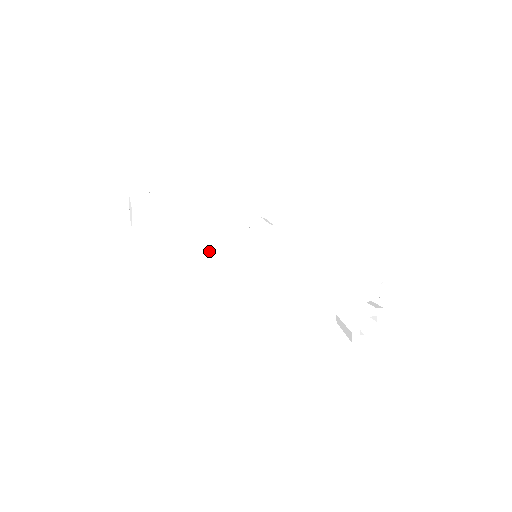
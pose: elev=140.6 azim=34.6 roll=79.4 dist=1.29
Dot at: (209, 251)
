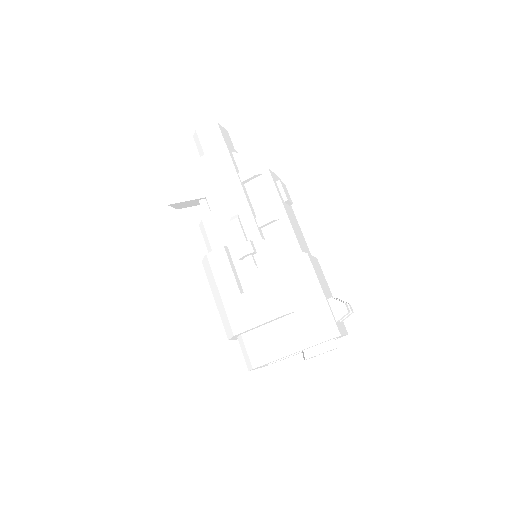
Dot at: occluded
